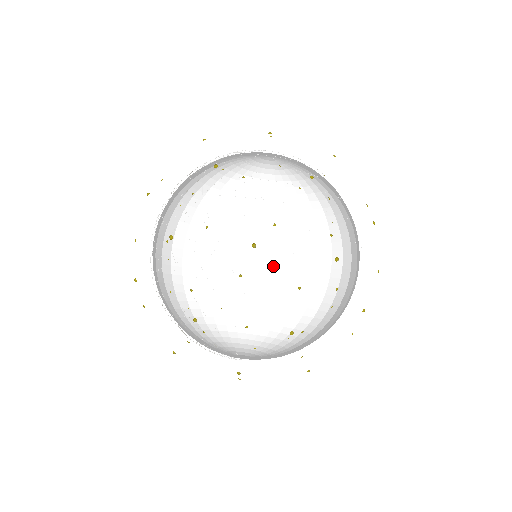
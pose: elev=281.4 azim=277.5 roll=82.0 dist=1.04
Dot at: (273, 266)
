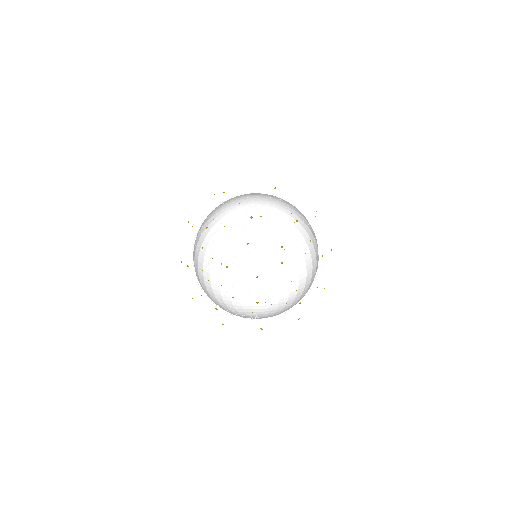
Dot at: (270, 280)
